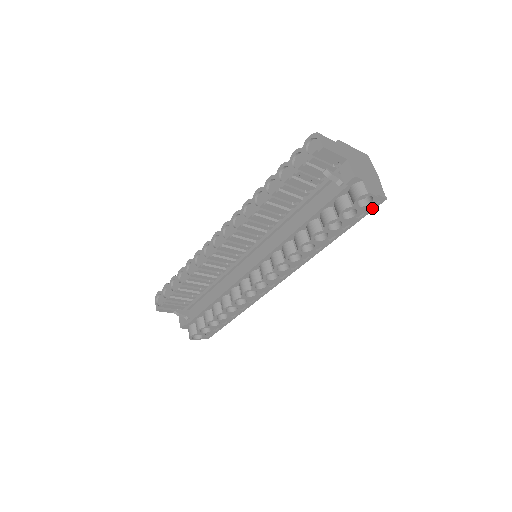
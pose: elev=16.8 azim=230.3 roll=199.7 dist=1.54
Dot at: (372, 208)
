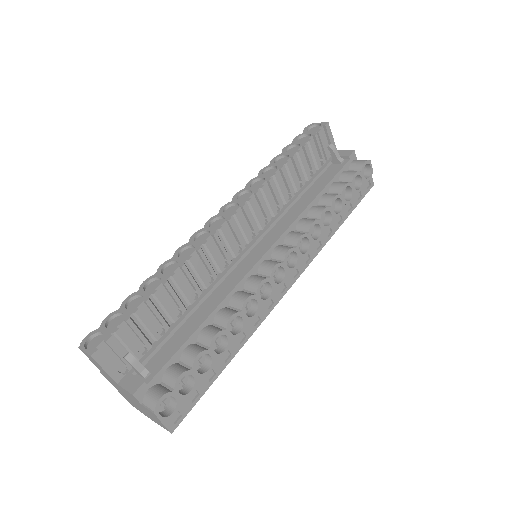
Dot at: (366, 191)
